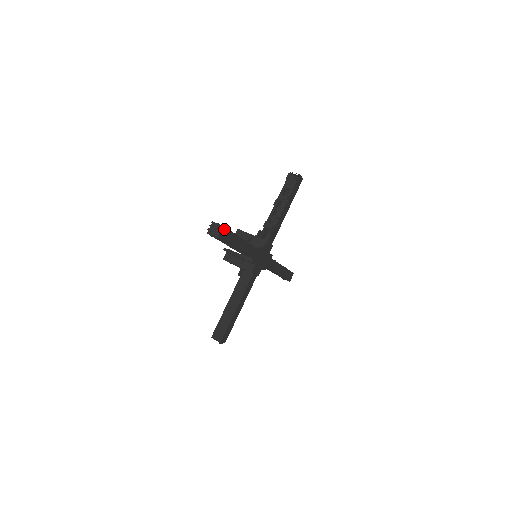
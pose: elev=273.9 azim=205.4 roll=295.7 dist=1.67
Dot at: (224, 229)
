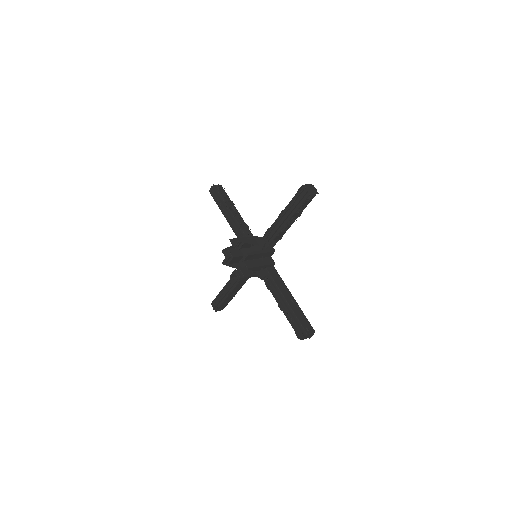
Dot at: occluded
